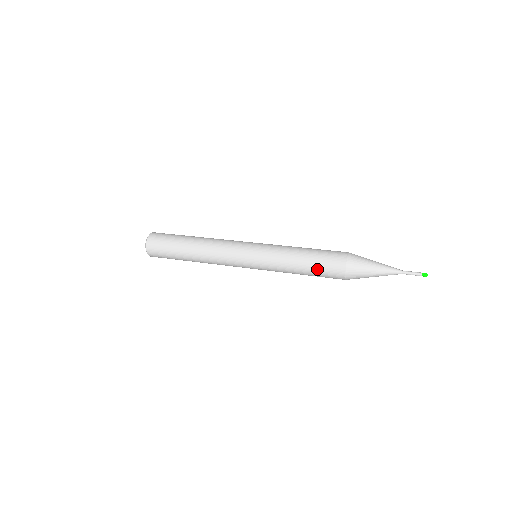
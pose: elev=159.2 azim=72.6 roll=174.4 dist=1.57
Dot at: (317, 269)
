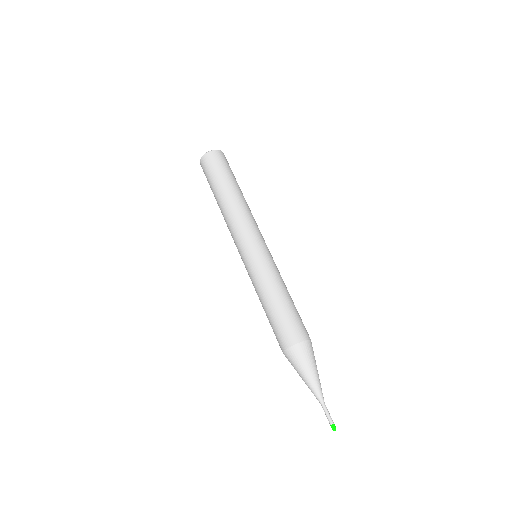
Dot at: occluded
